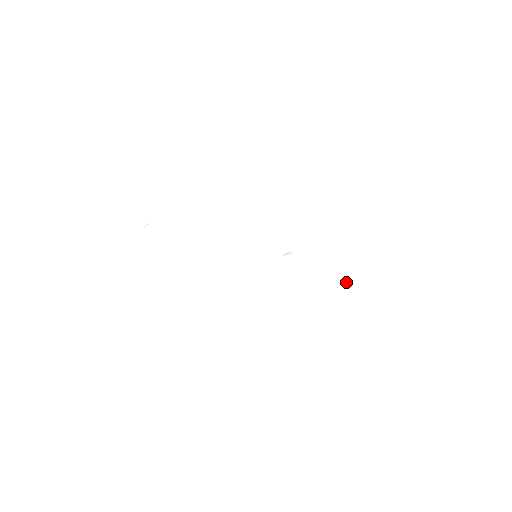
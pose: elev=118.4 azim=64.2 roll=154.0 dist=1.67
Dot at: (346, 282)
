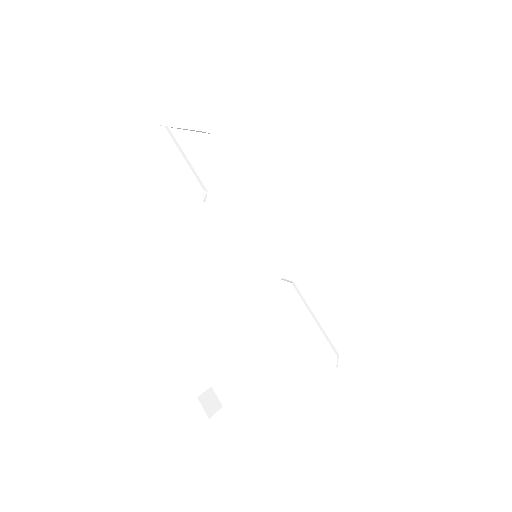
Dot at: (330, 358)
